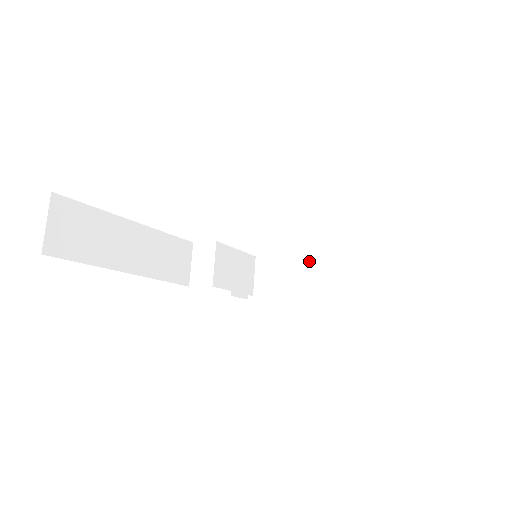
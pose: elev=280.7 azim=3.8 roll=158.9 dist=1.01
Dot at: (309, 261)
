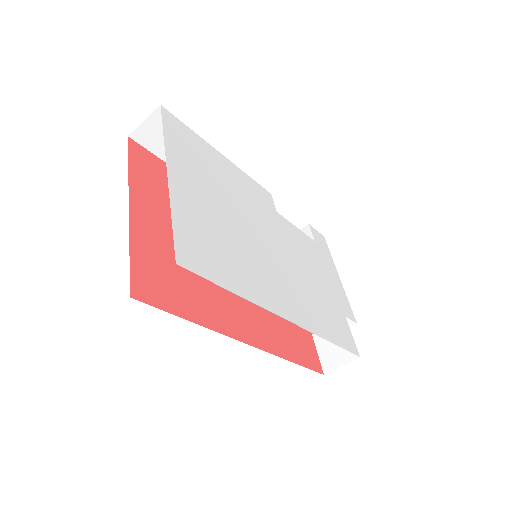
Dot at: (342, 285)
